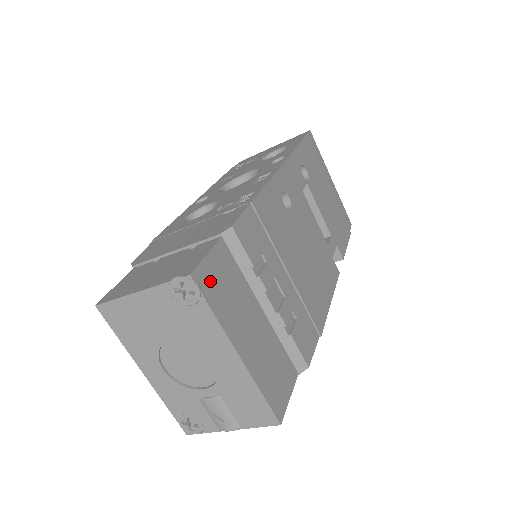
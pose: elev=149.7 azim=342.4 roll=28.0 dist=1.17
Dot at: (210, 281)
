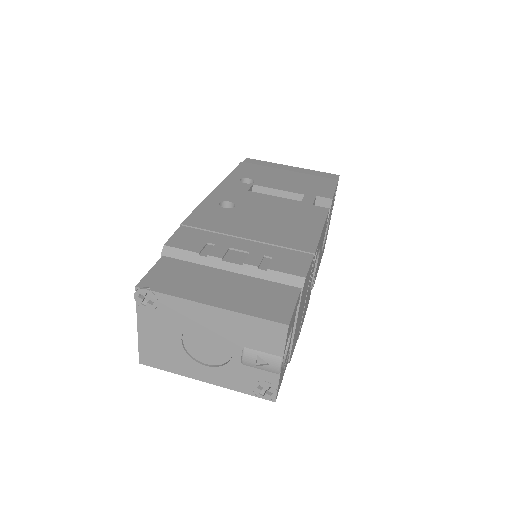
Dot at: (158, 281)
